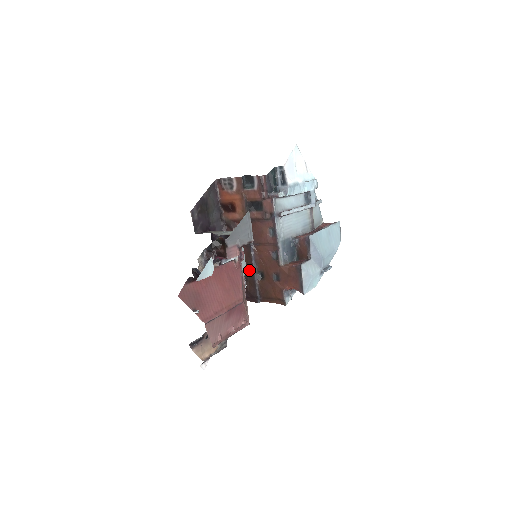
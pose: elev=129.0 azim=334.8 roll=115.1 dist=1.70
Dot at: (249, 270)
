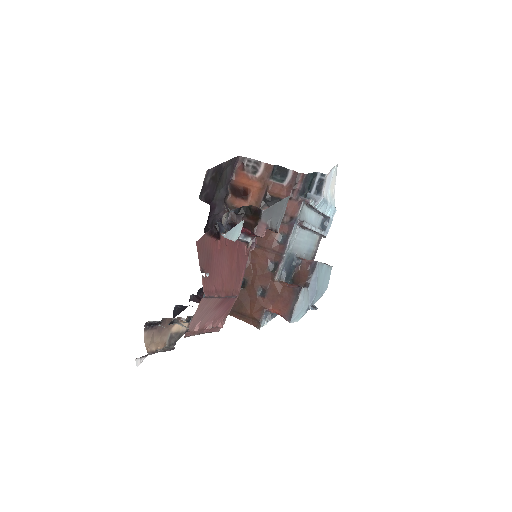
Dot at: occluded
